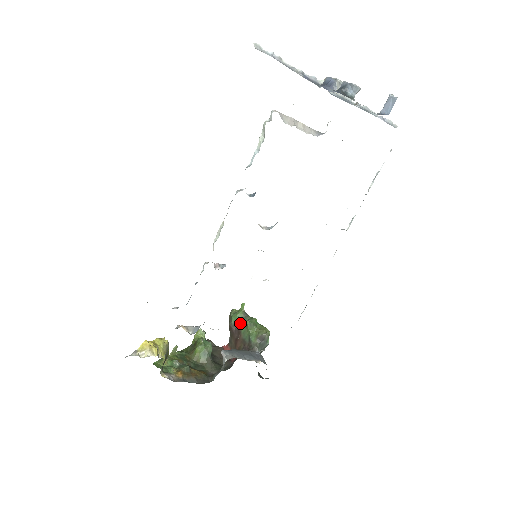
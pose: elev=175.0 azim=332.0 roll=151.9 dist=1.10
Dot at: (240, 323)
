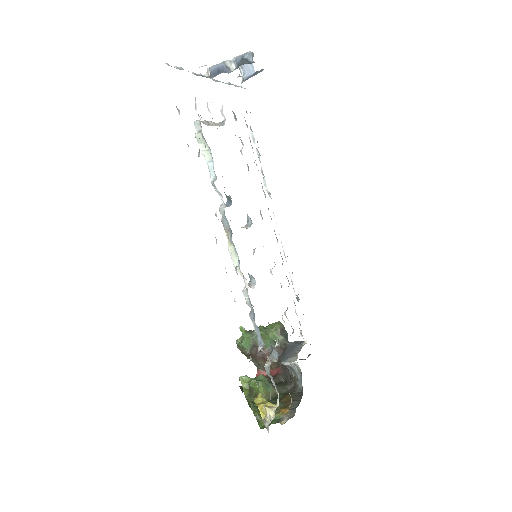
Dot at: (254, 342)
